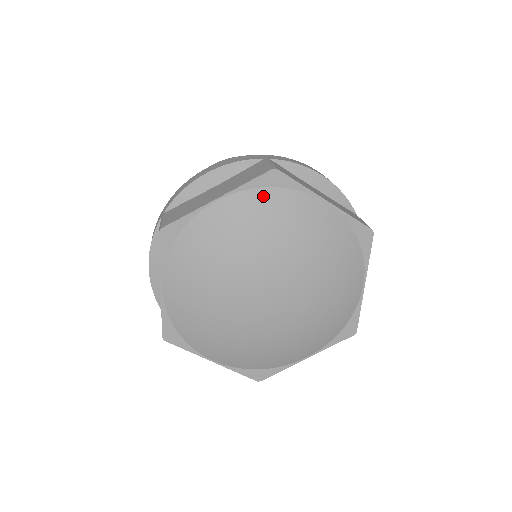
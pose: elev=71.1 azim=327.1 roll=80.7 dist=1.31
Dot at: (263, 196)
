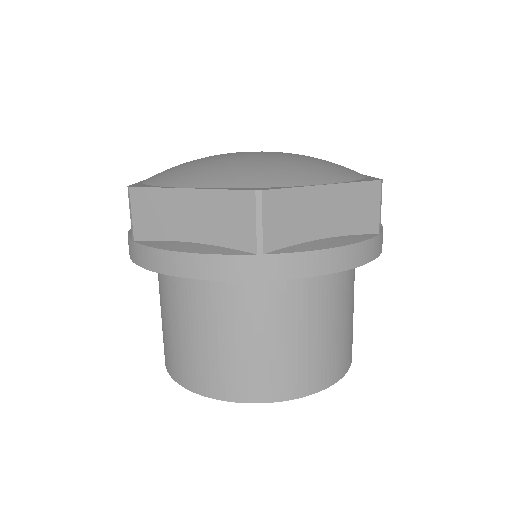
Dot at: occluded
